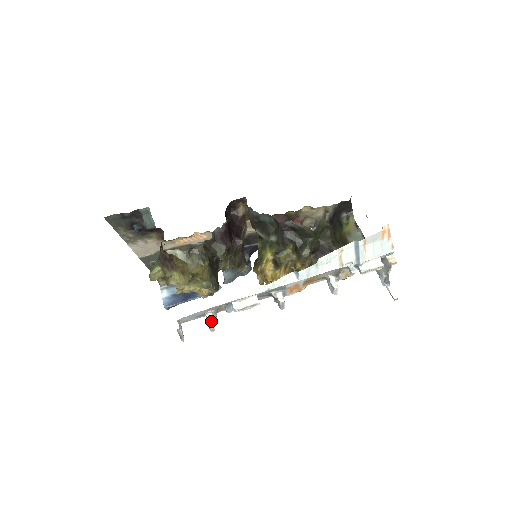
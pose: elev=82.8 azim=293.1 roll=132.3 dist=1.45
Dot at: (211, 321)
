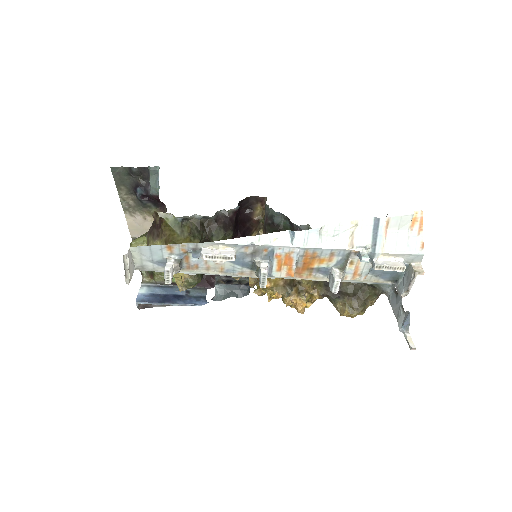
Dot at: (169, 266)
